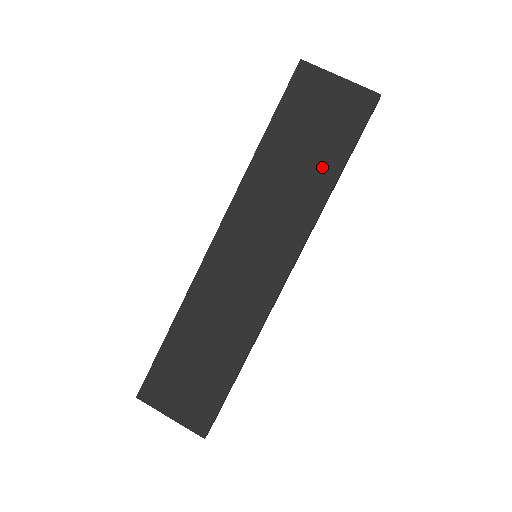
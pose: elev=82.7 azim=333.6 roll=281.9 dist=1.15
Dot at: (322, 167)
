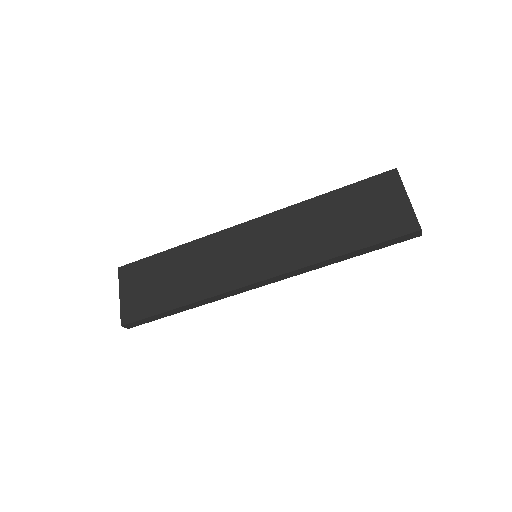
Dot at: (343, 239)
